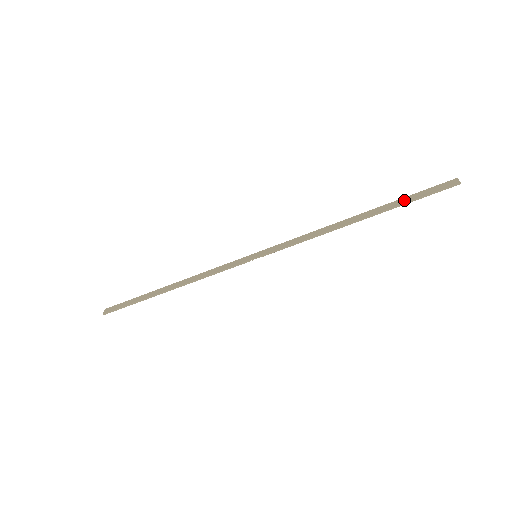
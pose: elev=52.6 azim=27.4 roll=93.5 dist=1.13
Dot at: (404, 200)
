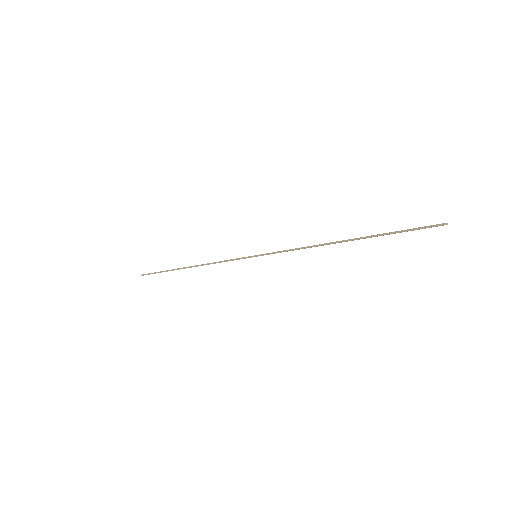
Dot at: (389, 232)
